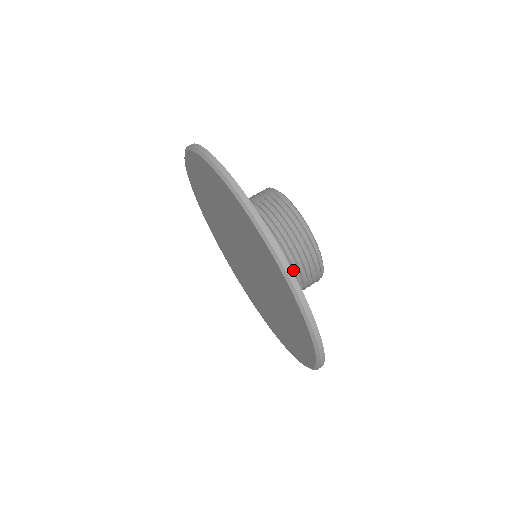
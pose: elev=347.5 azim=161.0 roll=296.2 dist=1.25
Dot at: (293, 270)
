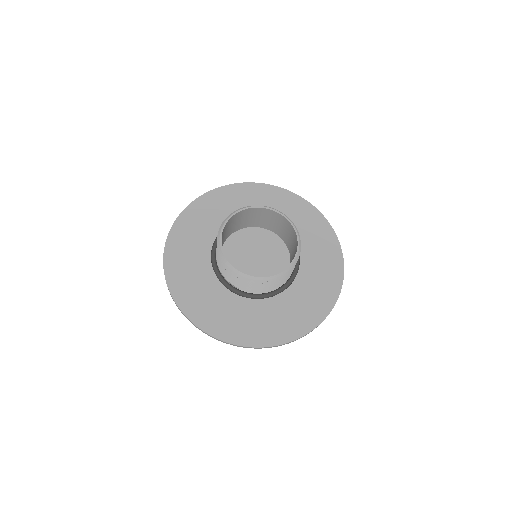
Dot at: (288, 276)
